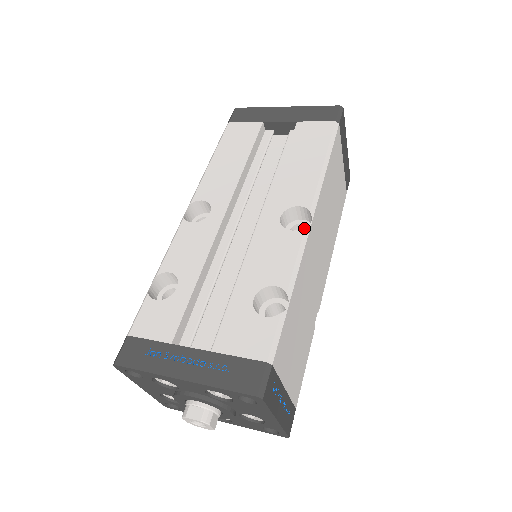
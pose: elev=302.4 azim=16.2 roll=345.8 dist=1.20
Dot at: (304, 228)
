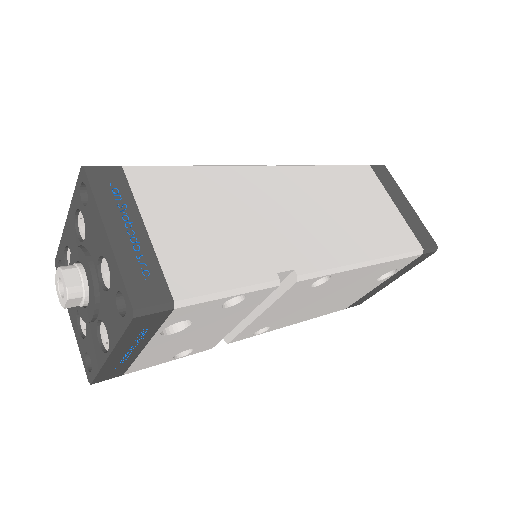
Dot at: (260, 166)
